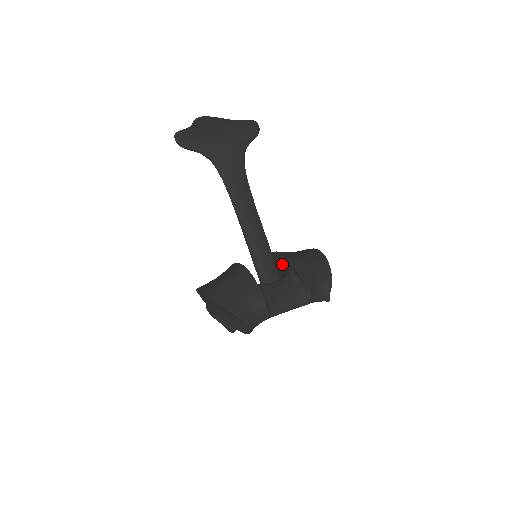
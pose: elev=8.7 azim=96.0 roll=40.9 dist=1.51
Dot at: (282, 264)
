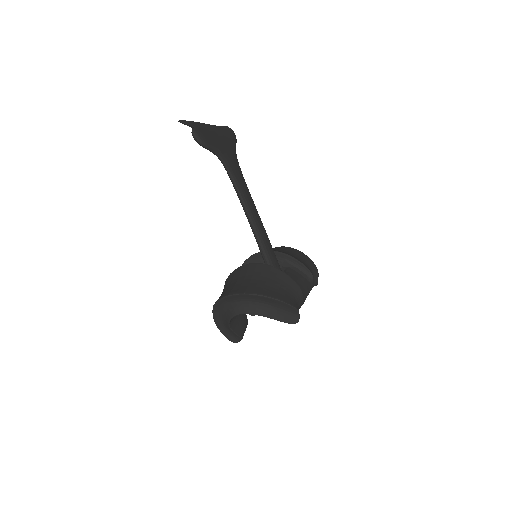
Dot at: occluded
